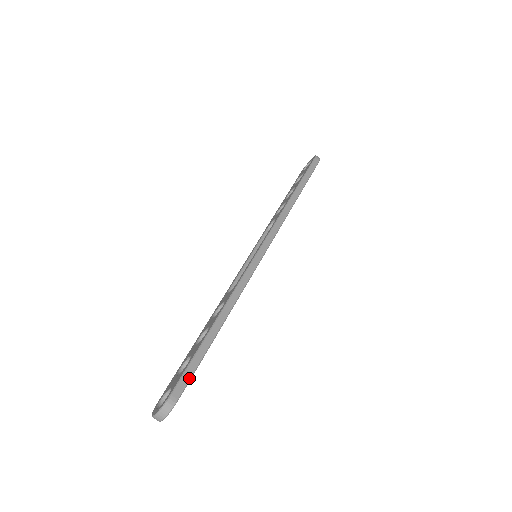
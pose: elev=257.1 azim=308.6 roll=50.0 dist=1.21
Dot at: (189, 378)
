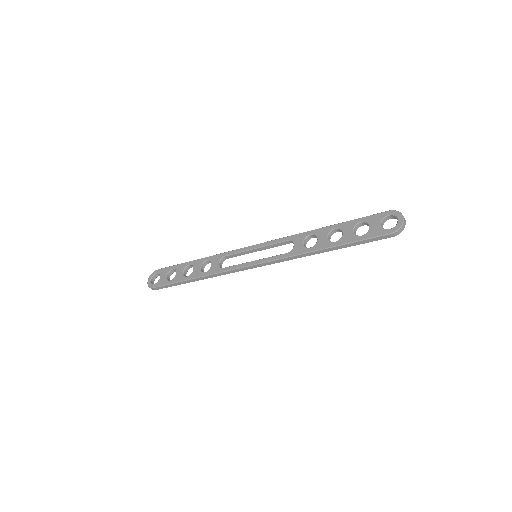
Dot at: occluded
